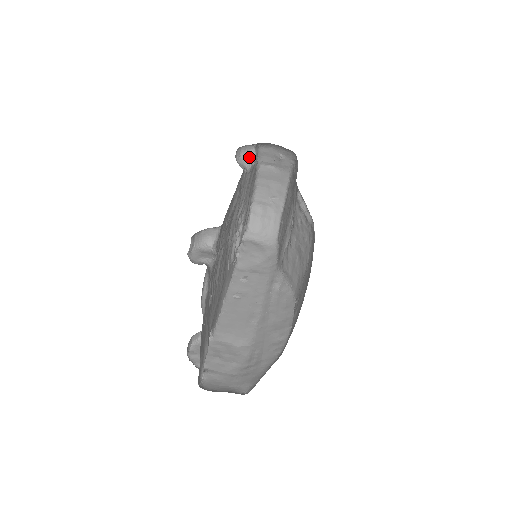
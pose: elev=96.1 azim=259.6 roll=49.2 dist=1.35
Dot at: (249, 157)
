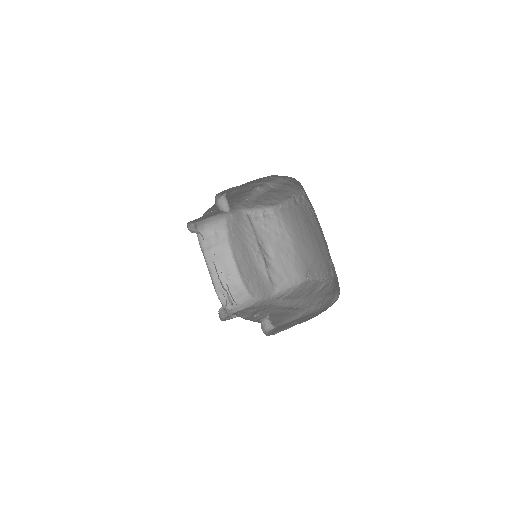
Dot at: occluded
